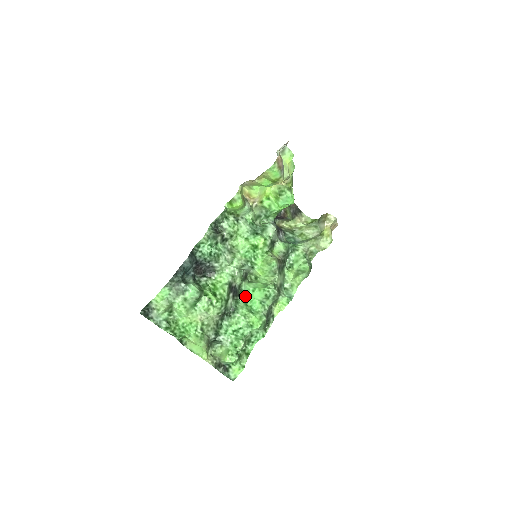
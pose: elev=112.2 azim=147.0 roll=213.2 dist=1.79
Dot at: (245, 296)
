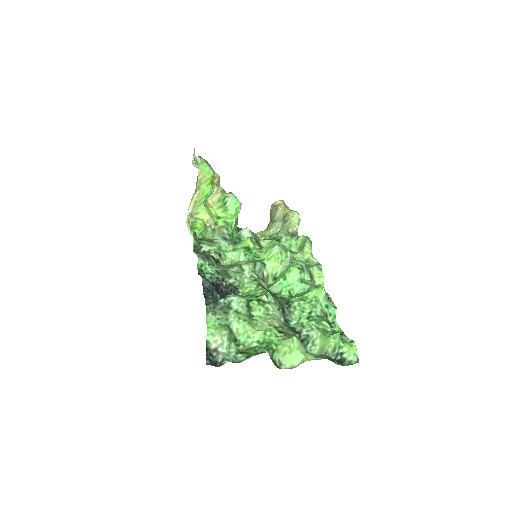
Dot at: (283, 291)
